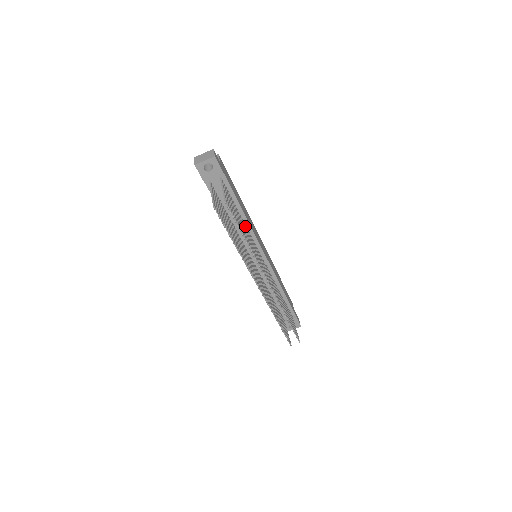
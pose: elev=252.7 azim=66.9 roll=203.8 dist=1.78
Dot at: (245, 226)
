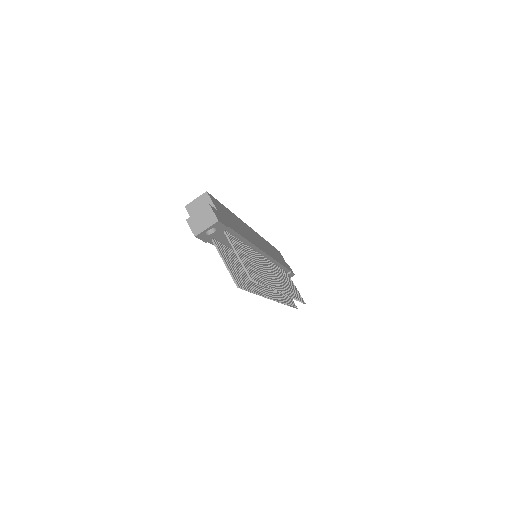
Dot at: (250, 250)
